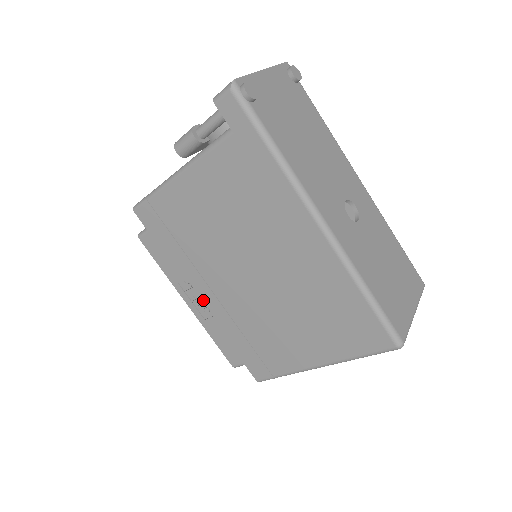
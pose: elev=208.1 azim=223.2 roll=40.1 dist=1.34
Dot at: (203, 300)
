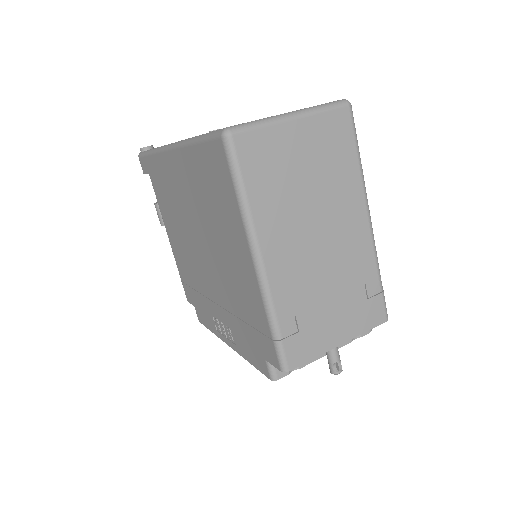
Dot at: (223, 323)
